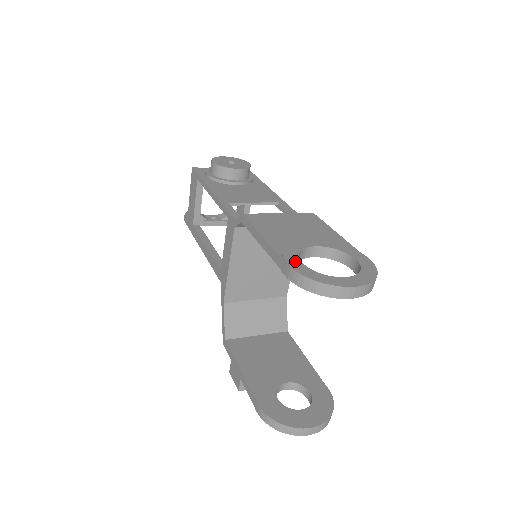
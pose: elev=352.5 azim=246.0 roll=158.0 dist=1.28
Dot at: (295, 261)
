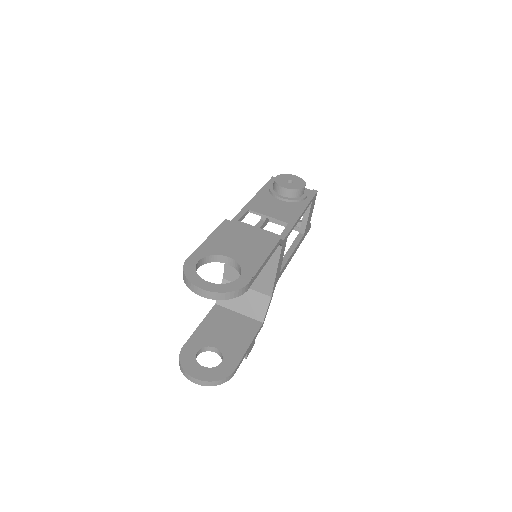
Dot at: (196, 258)
